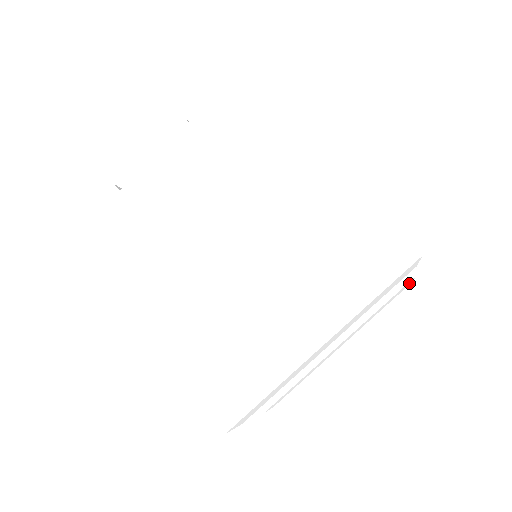
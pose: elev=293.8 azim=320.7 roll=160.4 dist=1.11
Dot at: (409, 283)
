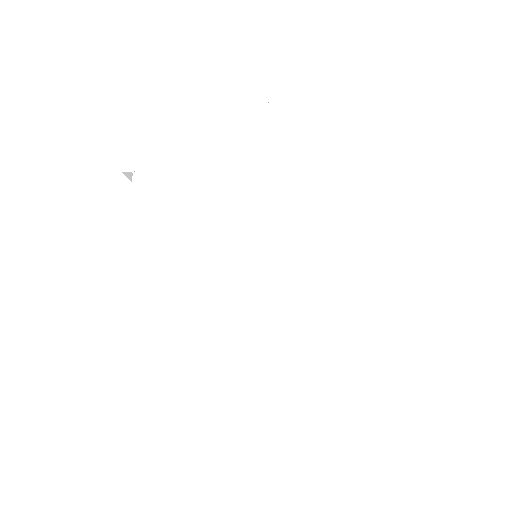
Dot at: occluded
